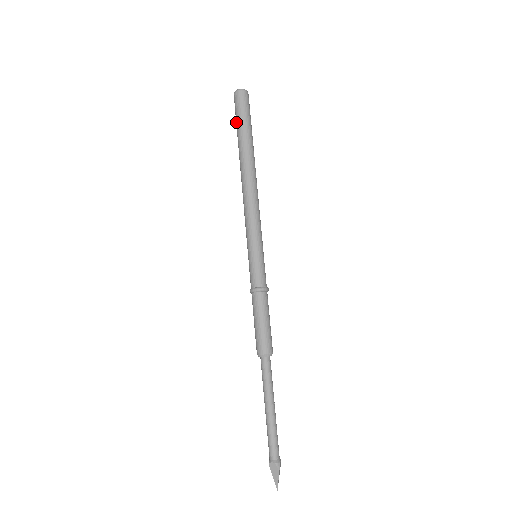
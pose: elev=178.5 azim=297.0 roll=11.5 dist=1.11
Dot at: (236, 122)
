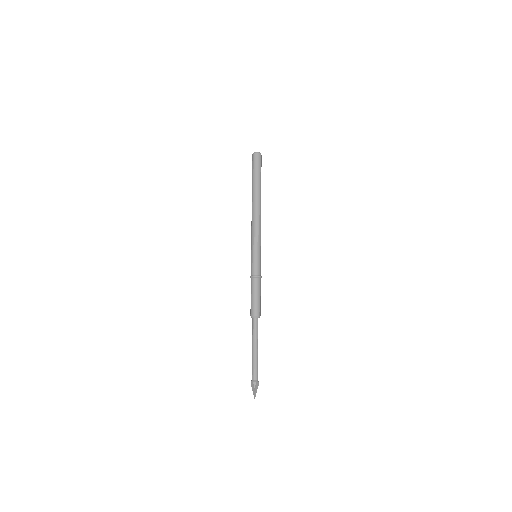
Dot at: (252, 173)
